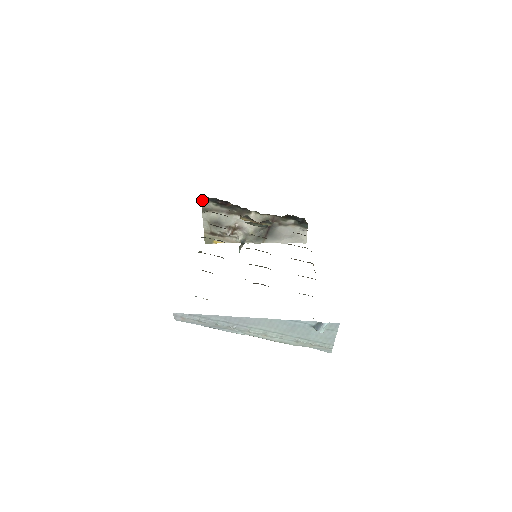
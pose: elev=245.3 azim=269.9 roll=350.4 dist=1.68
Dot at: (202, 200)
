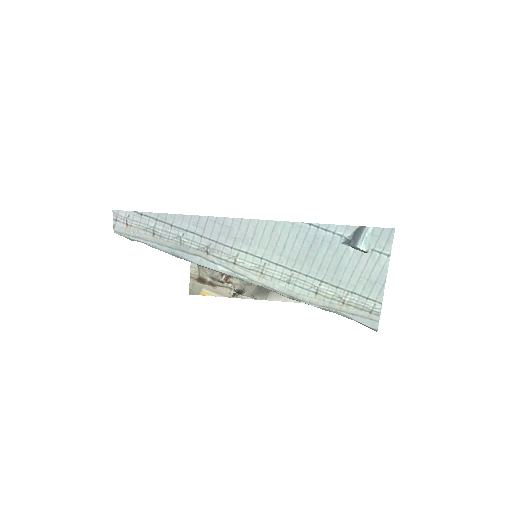
Dot at: occluded
